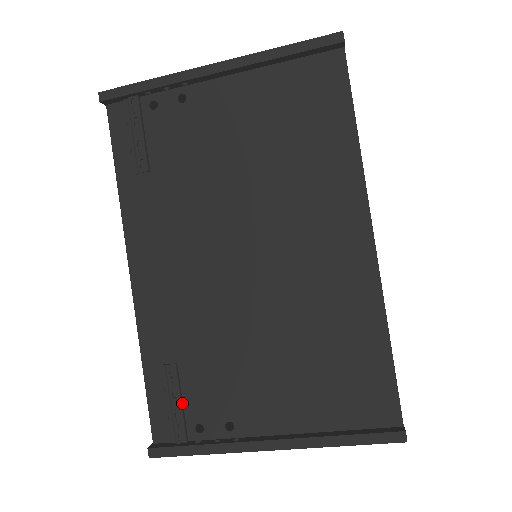
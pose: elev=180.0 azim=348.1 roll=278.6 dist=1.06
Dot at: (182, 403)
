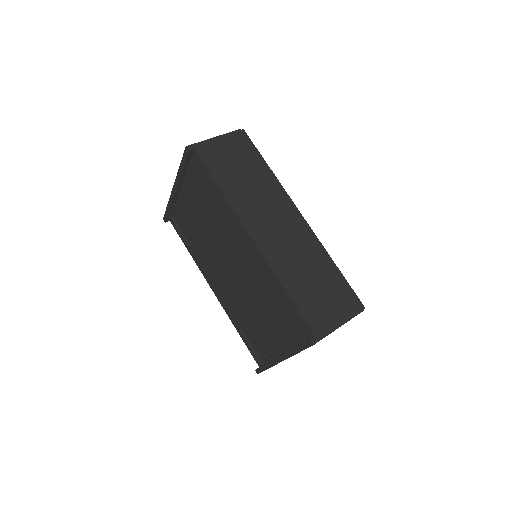
Dot at: occluded
